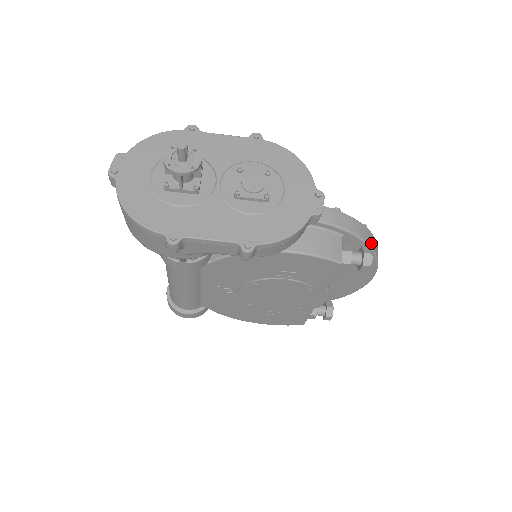
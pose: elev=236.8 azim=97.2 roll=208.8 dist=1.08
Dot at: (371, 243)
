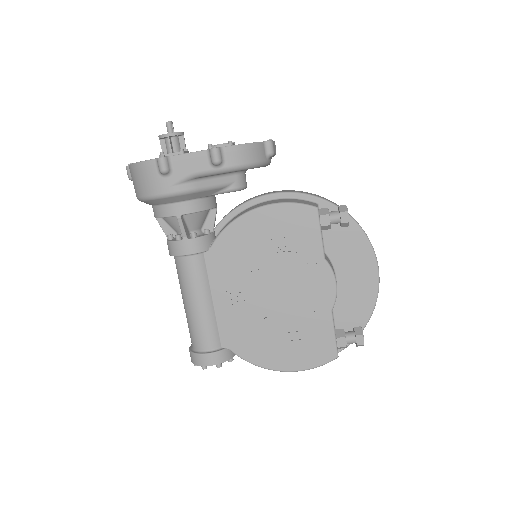
Dot at: (349, 214)
